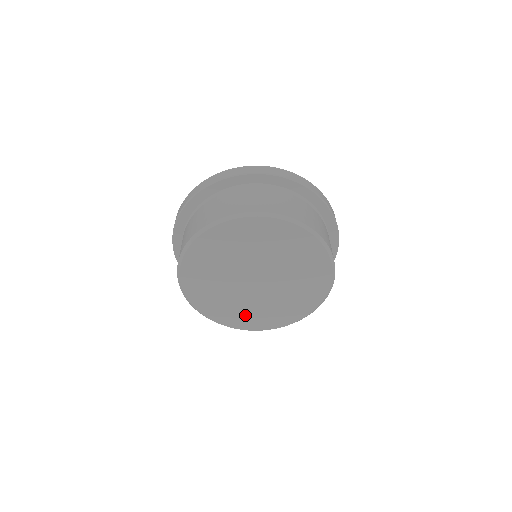
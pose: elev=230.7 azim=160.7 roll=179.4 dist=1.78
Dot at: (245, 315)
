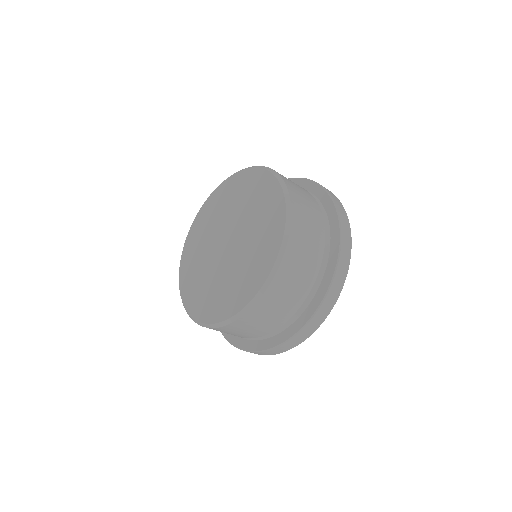
Dot at: (196, 284)
